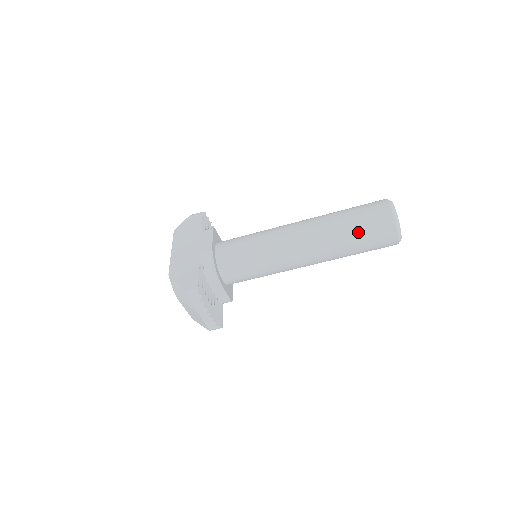
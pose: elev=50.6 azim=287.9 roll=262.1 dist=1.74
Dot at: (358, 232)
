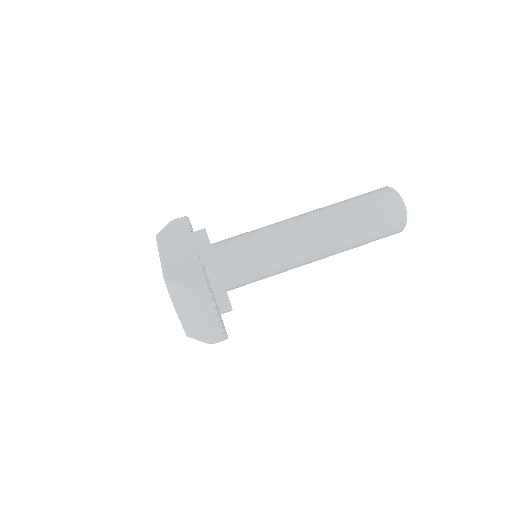
Dot at: (368, 217)
